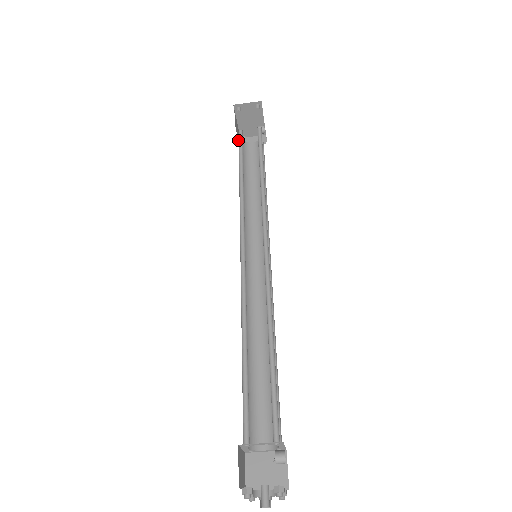
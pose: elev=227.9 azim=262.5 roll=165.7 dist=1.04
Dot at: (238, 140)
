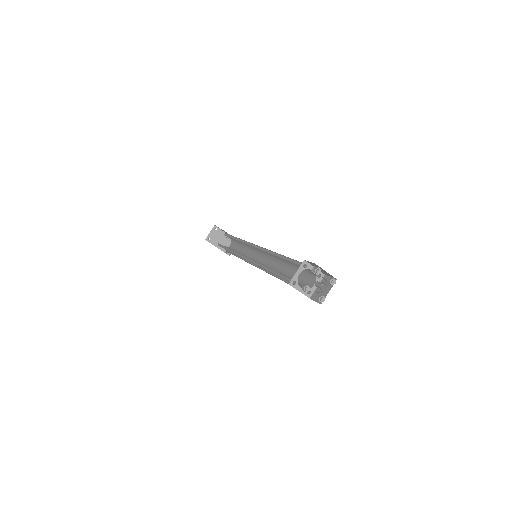
Dot at: occluded
